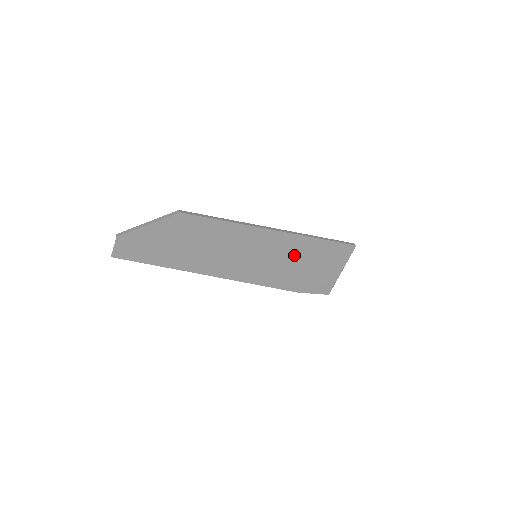
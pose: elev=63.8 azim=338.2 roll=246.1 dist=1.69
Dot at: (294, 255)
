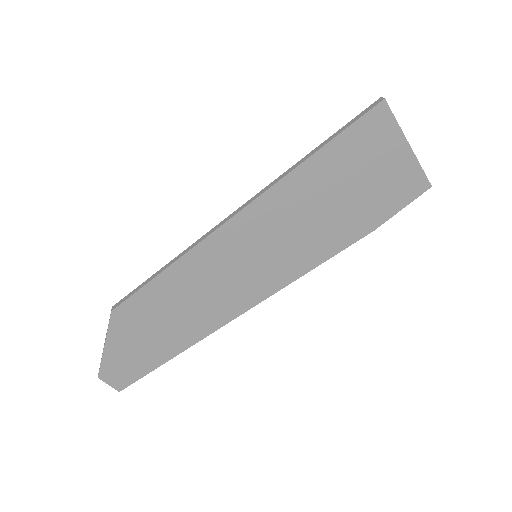
Dot at: (302, 208)
